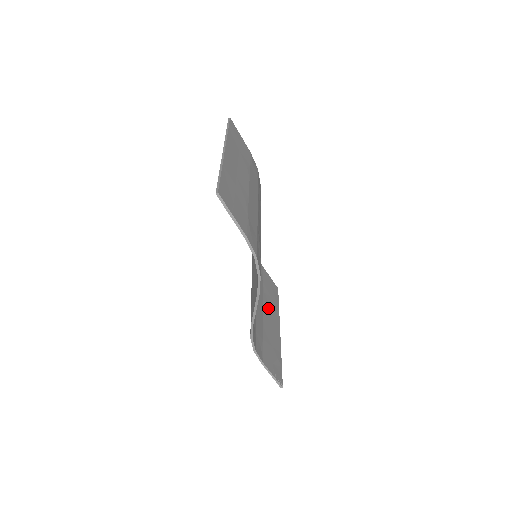
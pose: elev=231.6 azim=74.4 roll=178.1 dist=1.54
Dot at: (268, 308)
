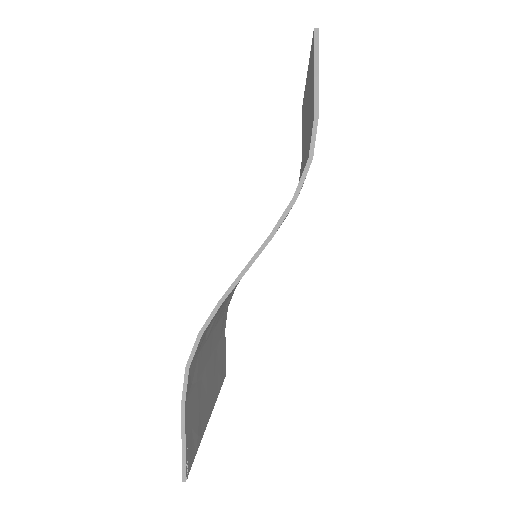
Dot at: (213, 369)
